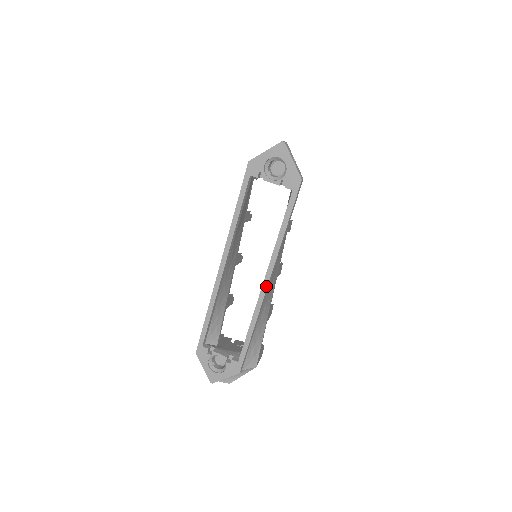
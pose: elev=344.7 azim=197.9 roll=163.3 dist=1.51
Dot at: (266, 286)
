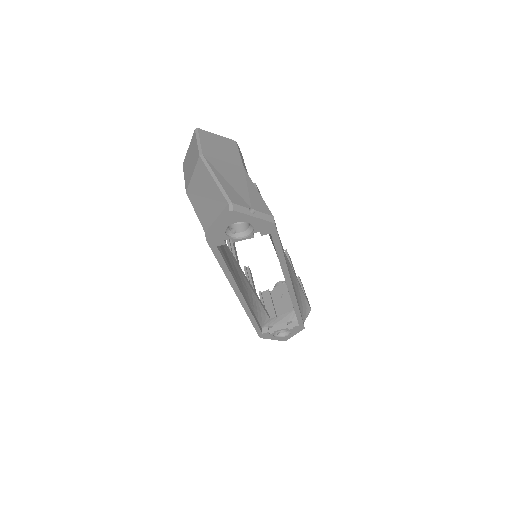
Dot at: (292, 289)
